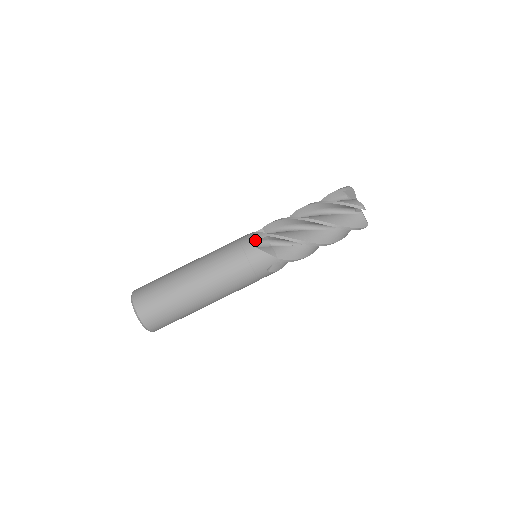
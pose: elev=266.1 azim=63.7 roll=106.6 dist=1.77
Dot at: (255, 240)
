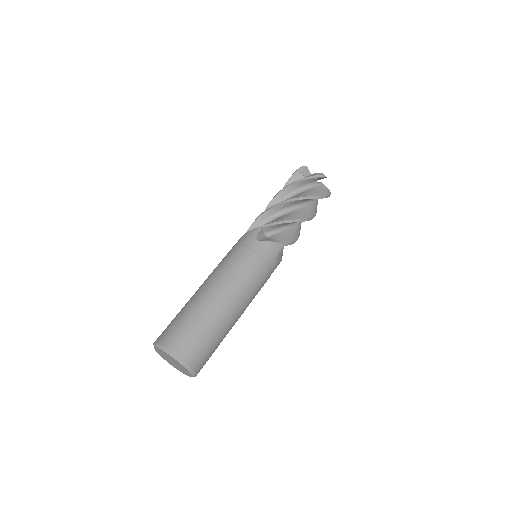
Dot at: (254, 236)
